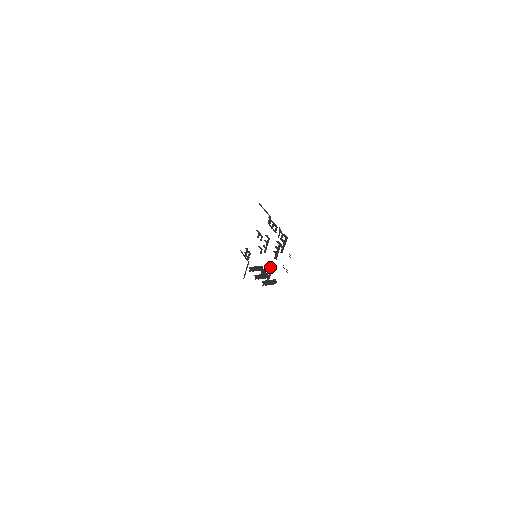
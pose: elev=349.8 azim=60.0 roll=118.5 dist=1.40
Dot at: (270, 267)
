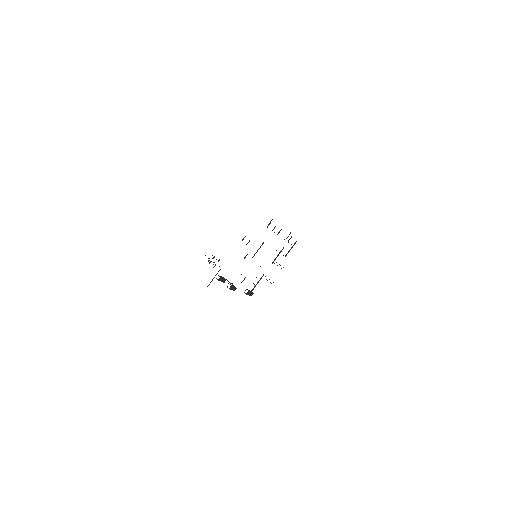
Dot at: occluded
